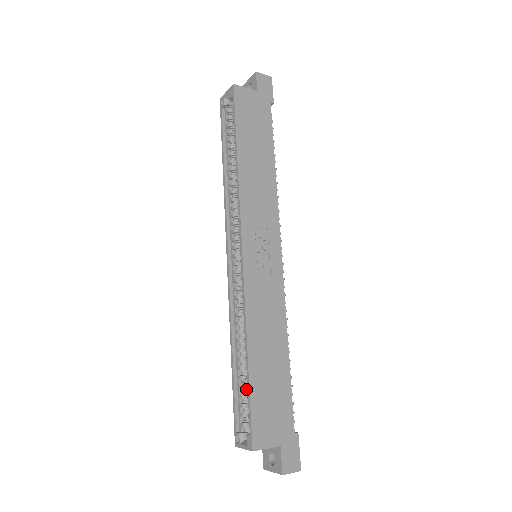
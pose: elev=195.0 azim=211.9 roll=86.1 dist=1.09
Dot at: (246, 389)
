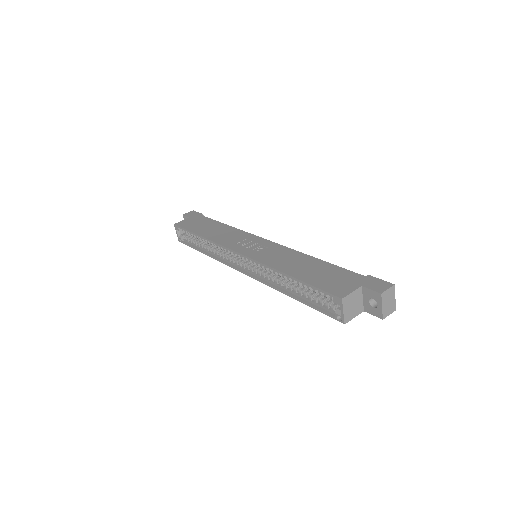
Dot at: (313, 295)
